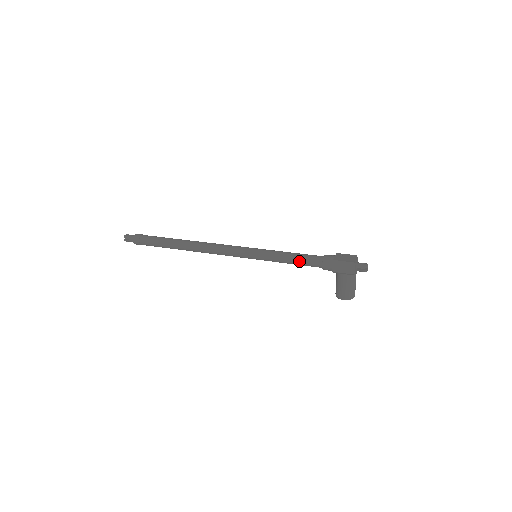
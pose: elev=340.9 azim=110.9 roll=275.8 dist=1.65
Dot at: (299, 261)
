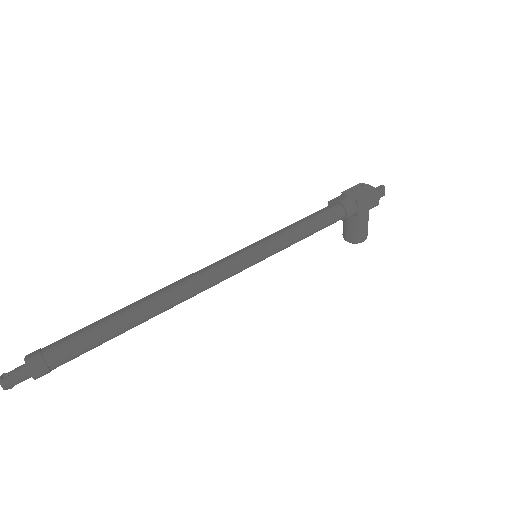
Dot at: (320, 227)
